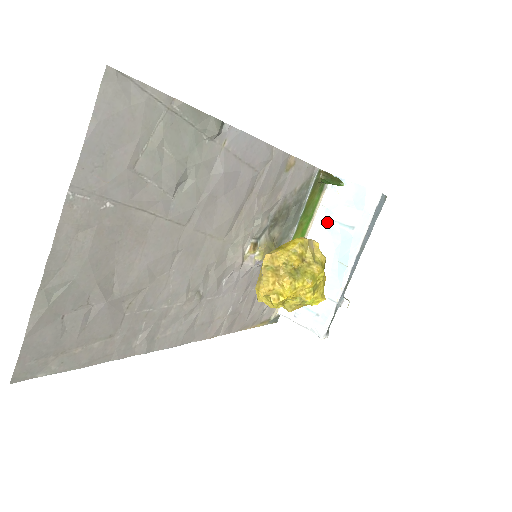
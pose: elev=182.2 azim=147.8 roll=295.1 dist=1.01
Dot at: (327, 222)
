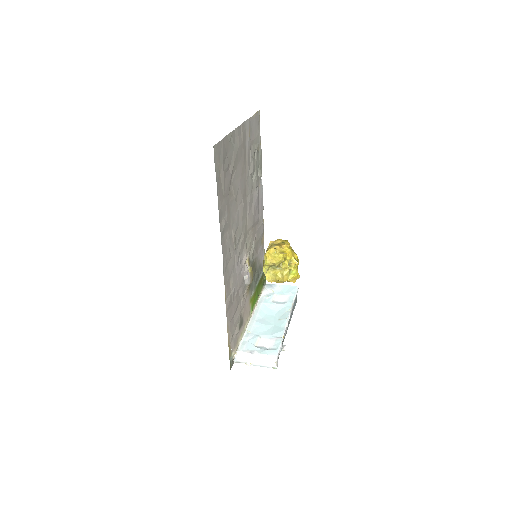
Dot at: (267, 302)
